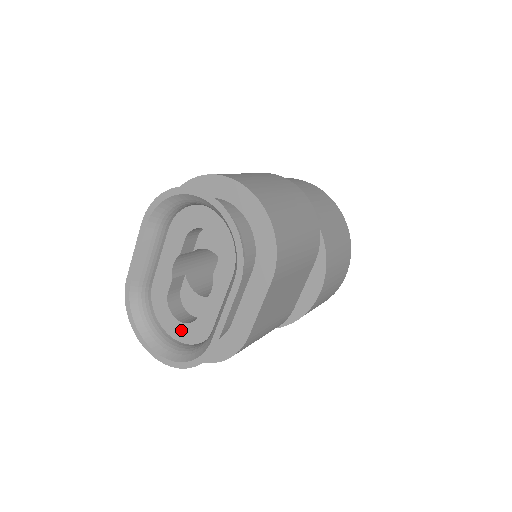
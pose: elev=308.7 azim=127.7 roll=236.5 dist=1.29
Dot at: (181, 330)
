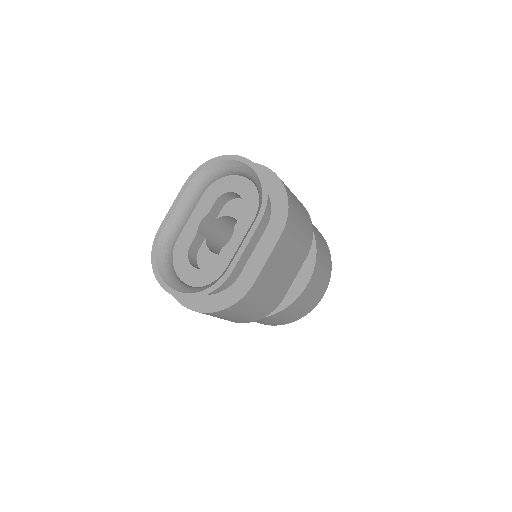
Dot at: (196, 275)
